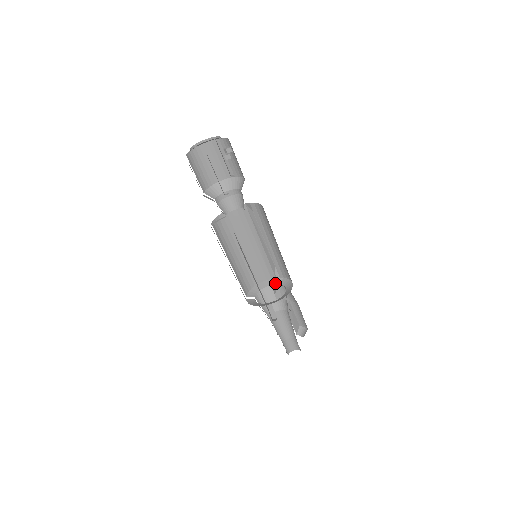
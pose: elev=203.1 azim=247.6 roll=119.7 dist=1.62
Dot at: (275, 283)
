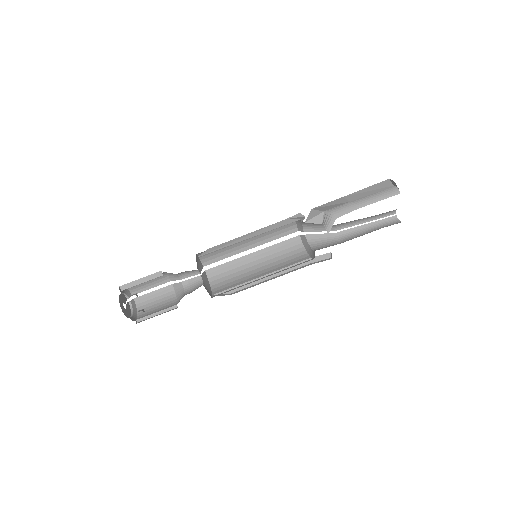
Dot at: occluded
